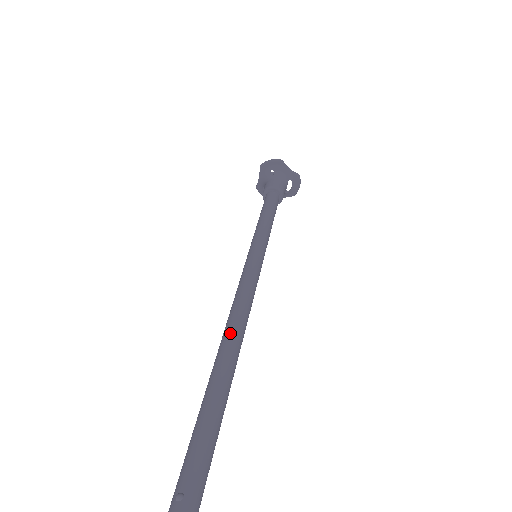
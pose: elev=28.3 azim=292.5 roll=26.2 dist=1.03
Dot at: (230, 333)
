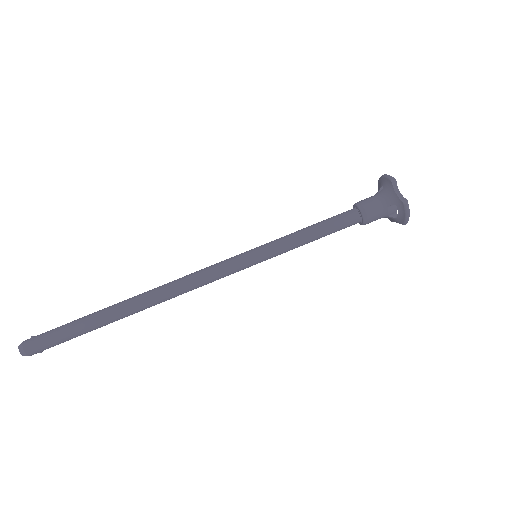
Dot at: (151, 290)
